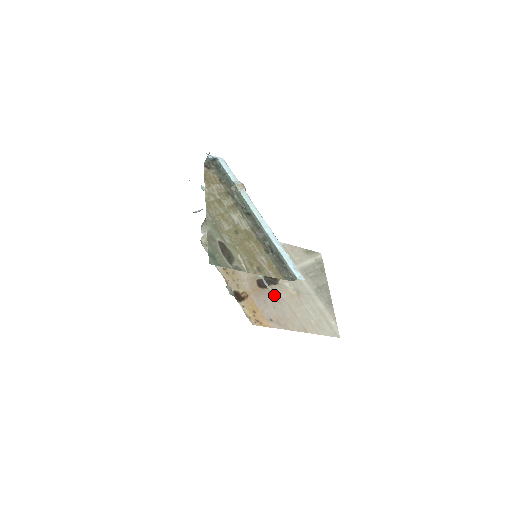
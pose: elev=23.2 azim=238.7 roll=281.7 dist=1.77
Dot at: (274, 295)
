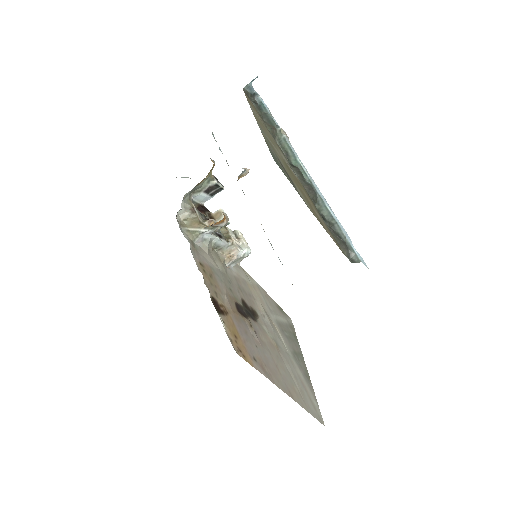
Dot at: occluded
